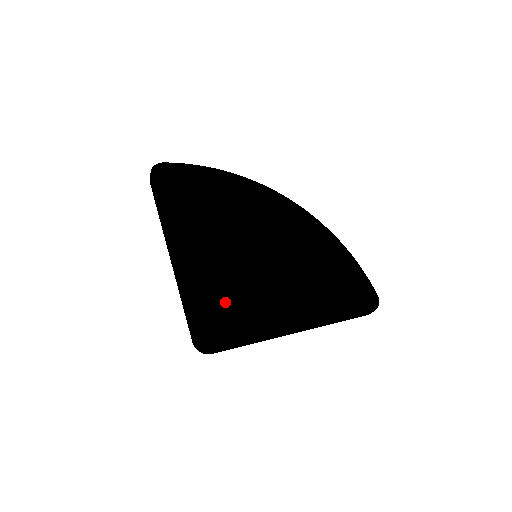
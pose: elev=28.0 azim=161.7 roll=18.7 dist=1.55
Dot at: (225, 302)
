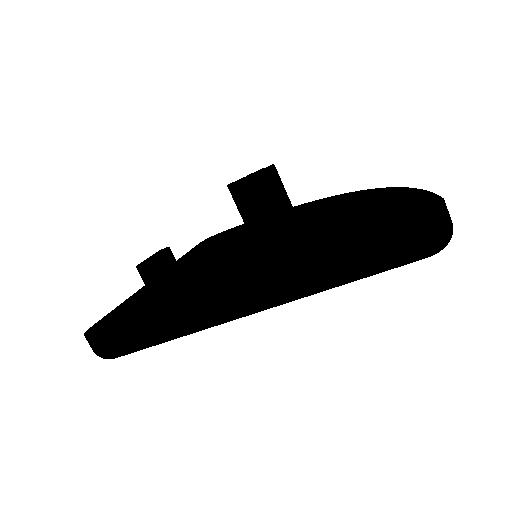
Dot at: occluded
